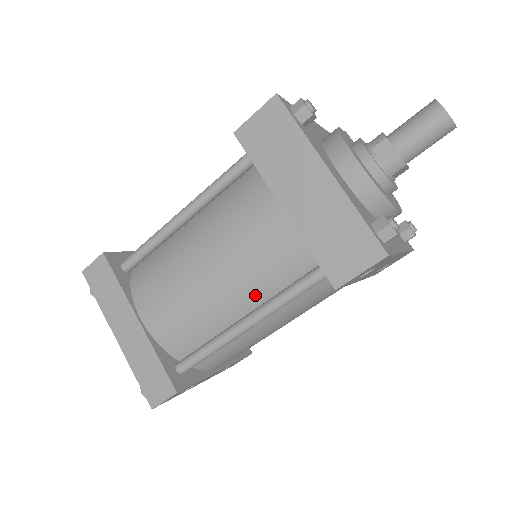
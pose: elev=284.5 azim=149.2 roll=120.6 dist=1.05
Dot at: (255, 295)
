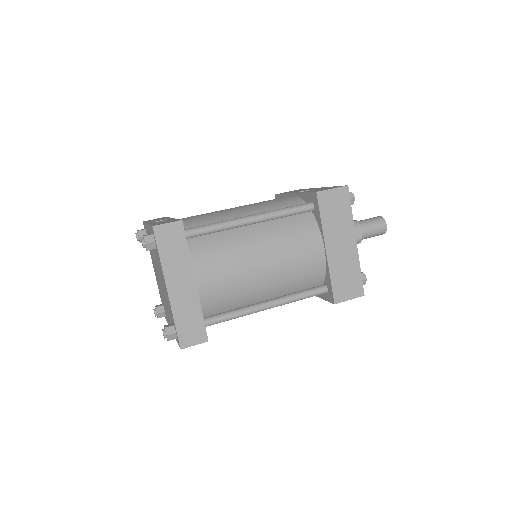
Dot at: (280, 290)
